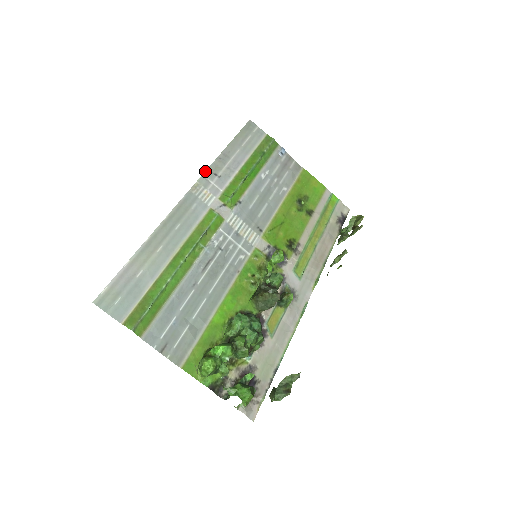
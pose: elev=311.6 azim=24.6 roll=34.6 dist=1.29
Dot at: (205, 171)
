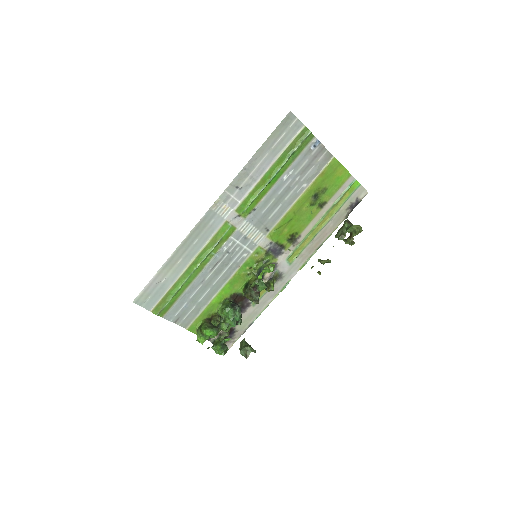
Dot at: (228, 186)
